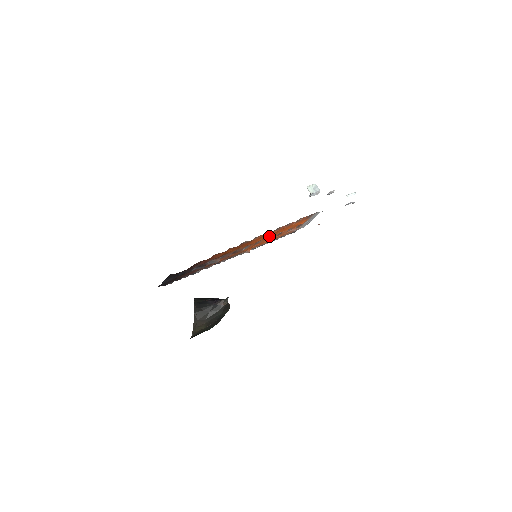
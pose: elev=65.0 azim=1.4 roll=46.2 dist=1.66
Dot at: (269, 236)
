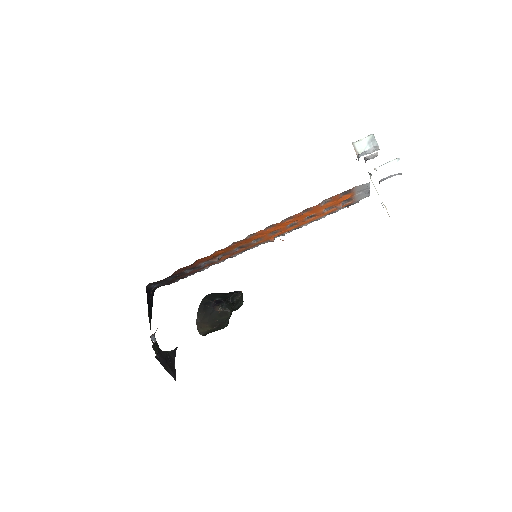
Dot at: (286, 224)
